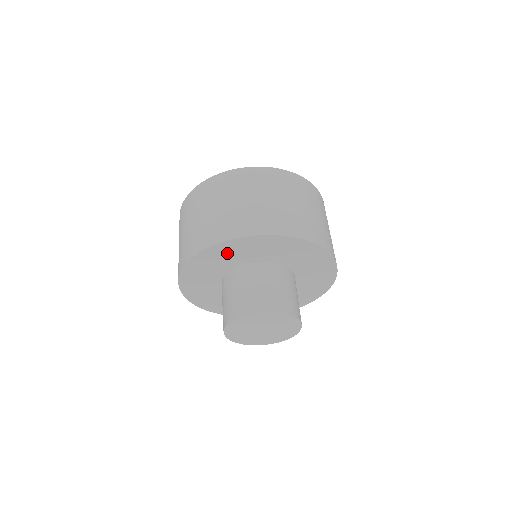
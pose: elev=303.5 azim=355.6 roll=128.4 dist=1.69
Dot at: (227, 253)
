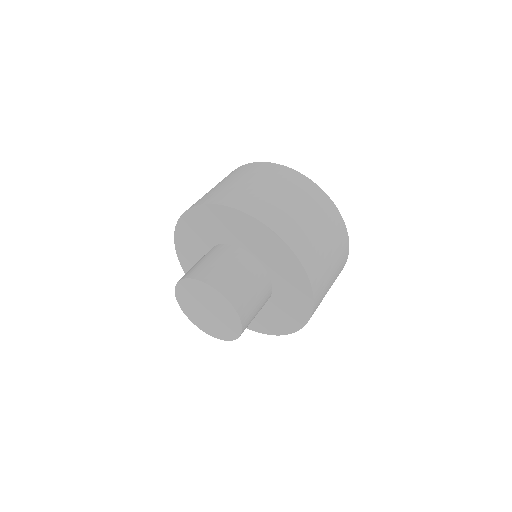
Dot at: (233, 224)
